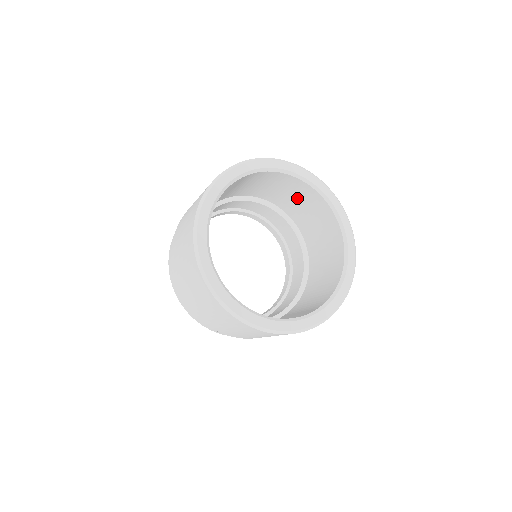
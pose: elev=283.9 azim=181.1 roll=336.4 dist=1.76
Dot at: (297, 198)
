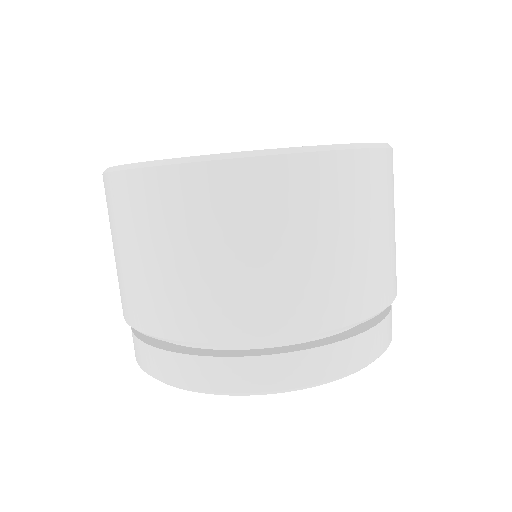
Dot at: occluded
